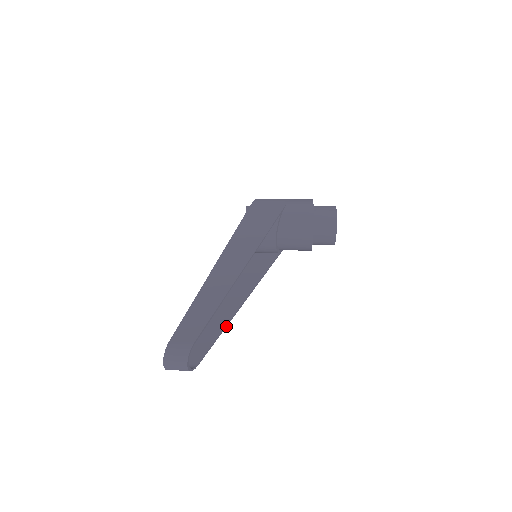
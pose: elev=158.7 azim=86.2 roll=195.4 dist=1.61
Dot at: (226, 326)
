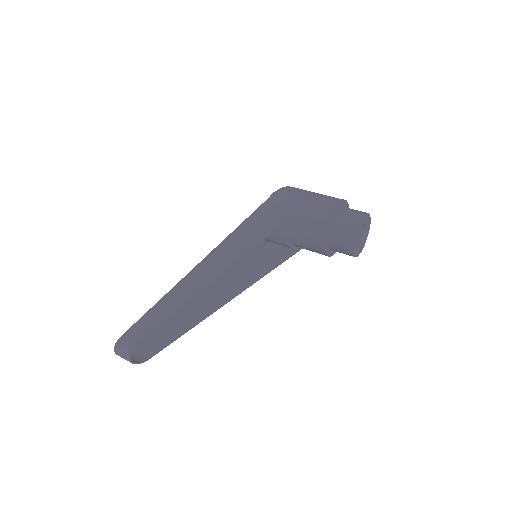
Dot at: (195, 325)
